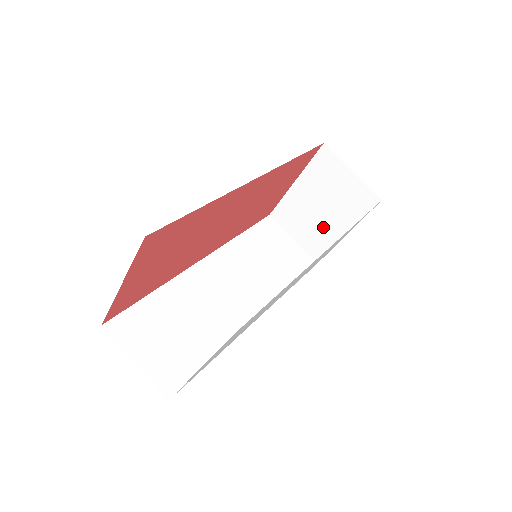
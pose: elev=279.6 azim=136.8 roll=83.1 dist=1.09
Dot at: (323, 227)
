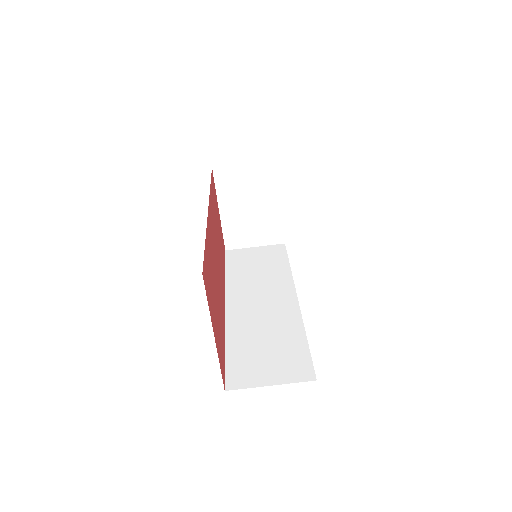
Dot at: (264, 217)
